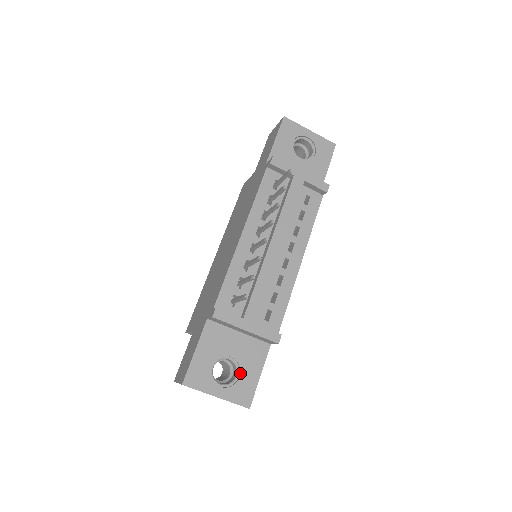
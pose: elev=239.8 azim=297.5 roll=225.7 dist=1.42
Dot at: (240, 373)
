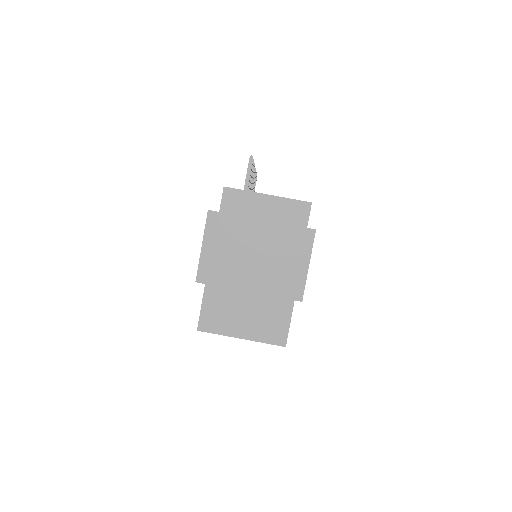
Dot at: occluded
